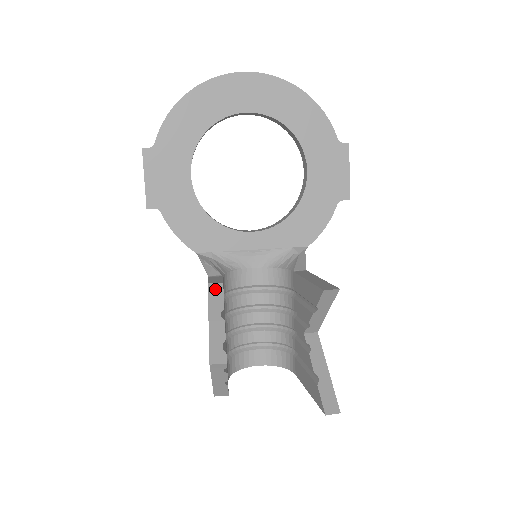
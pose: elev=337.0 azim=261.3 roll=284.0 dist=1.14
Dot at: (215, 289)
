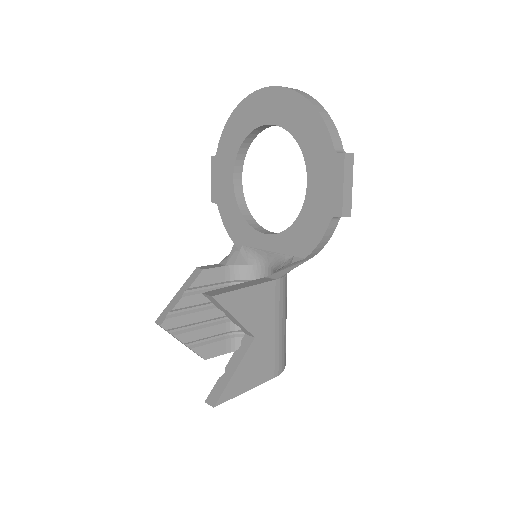
Dot at: (196, 273)
